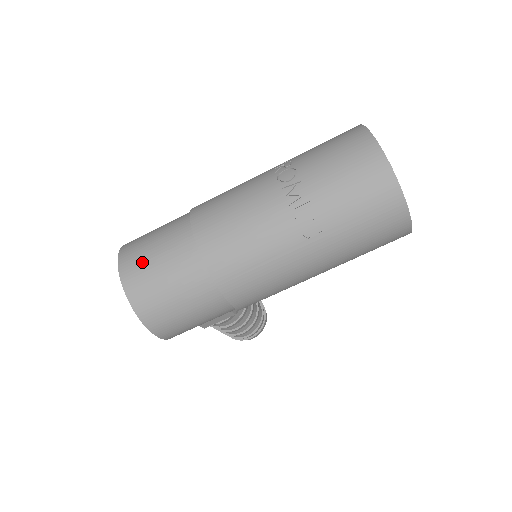
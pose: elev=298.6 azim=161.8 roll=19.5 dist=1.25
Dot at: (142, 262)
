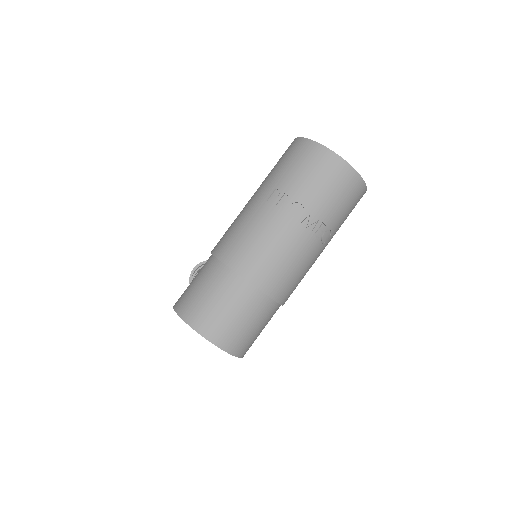
Dot at: (227, 327)
